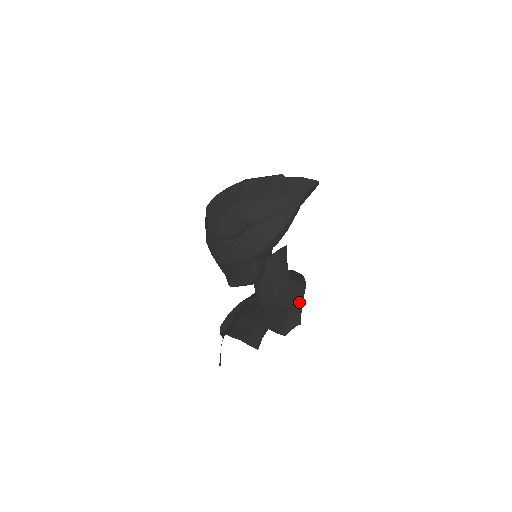
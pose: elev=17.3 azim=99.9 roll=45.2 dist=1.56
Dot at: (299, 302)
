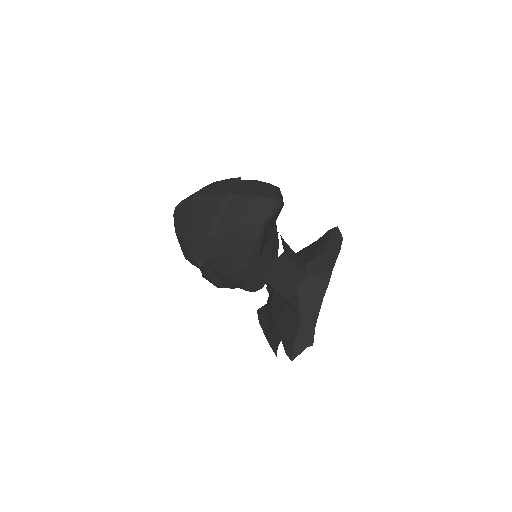
Dot at: (314, 313)
